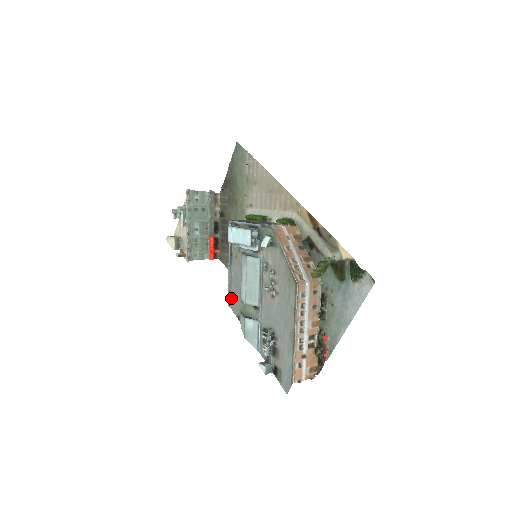
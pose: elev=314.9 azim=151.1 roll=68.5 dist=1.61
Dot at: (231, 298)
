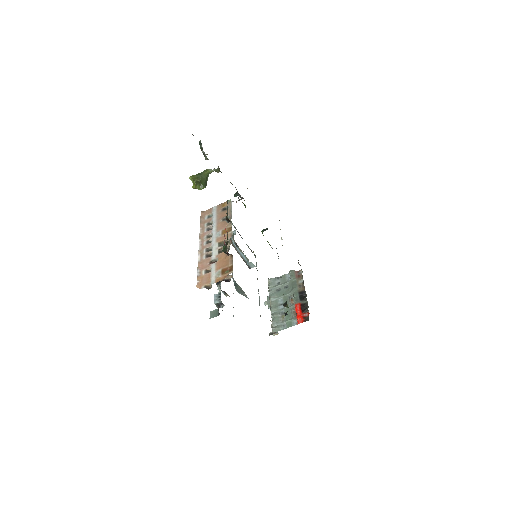
Dot at: occluded
